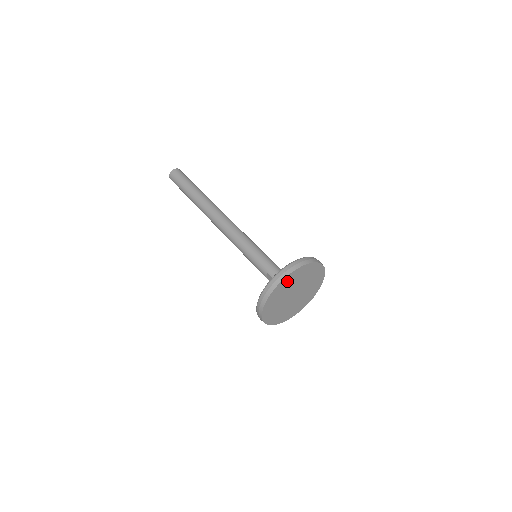
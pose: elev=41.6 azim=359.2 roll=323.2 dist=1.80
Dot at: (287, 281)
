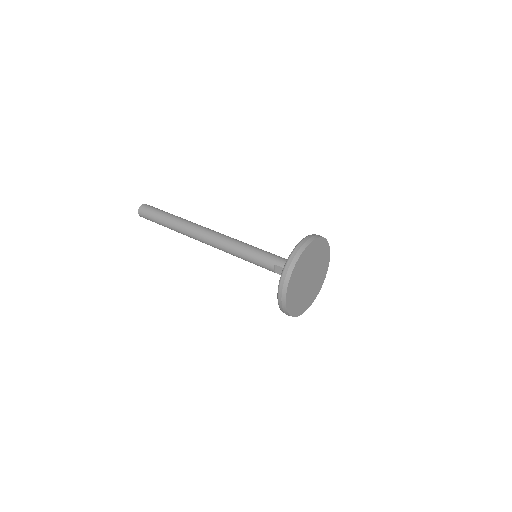
Dot at: (304, 257)
